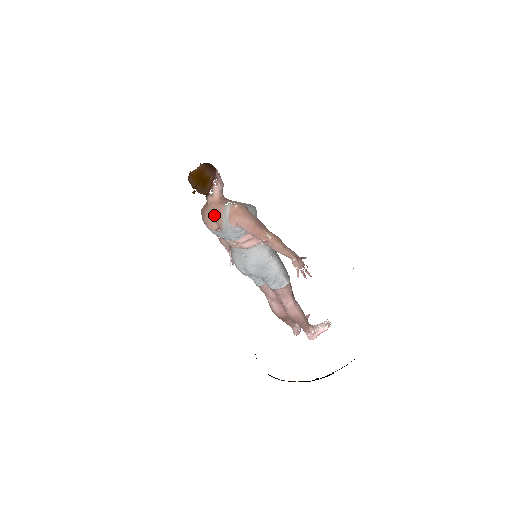
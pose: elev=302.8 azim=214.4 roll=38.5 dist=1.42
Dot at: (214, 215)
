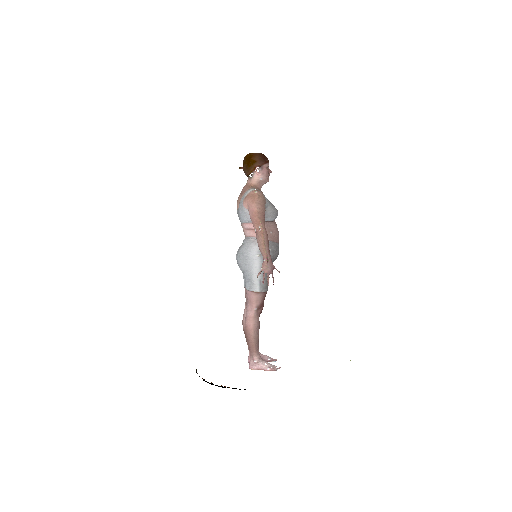
Dot at: occluded
